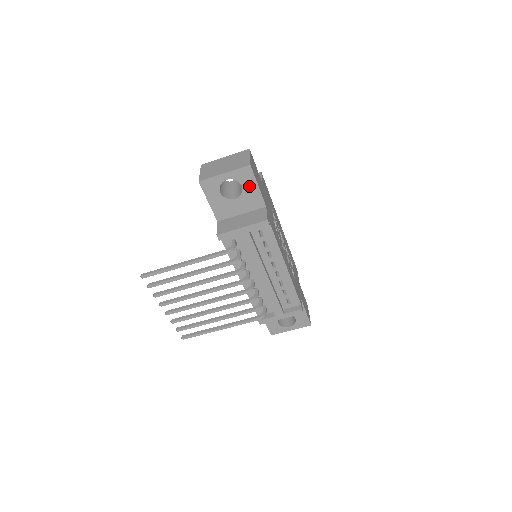
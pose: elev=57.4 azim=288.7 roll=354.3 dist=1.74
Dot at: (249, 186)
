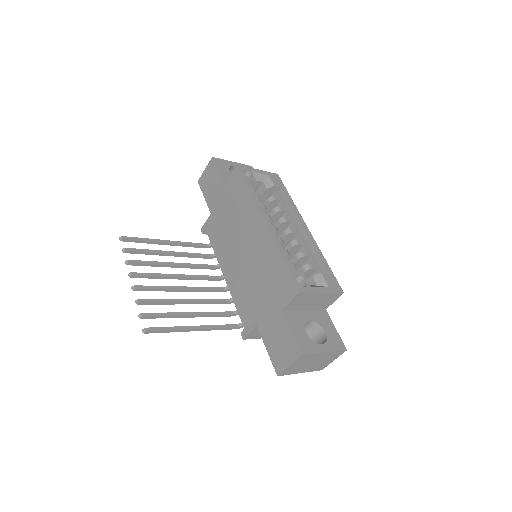
Dot at: occluded
